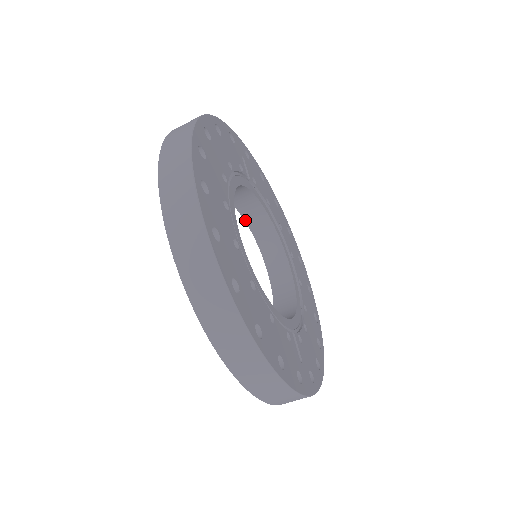
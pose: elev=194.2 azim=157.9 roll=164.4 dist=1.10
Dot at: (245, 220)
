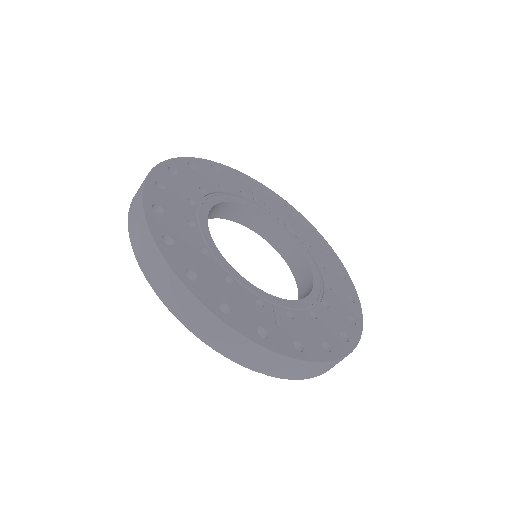
Dot at: (269, 243)
